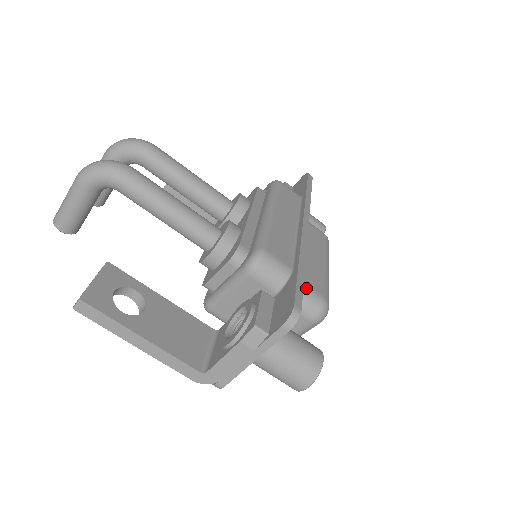
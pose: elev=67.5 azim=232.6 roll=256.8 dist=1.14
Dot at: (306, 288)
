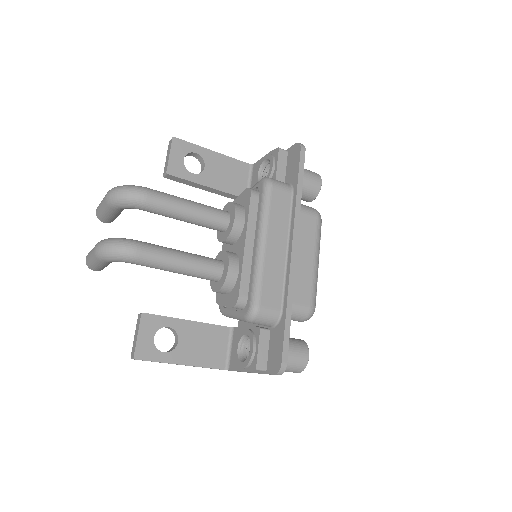
Dot at: (295, 307)
